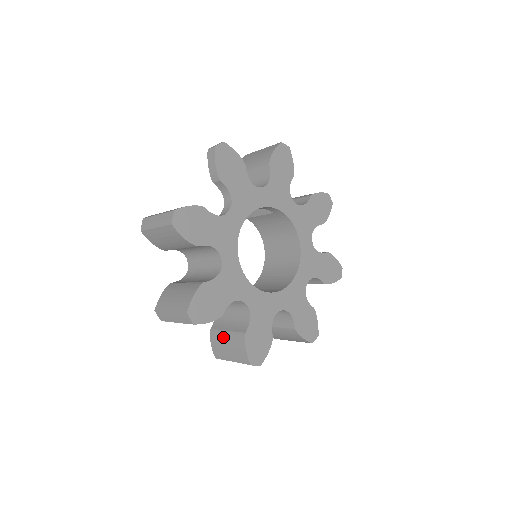
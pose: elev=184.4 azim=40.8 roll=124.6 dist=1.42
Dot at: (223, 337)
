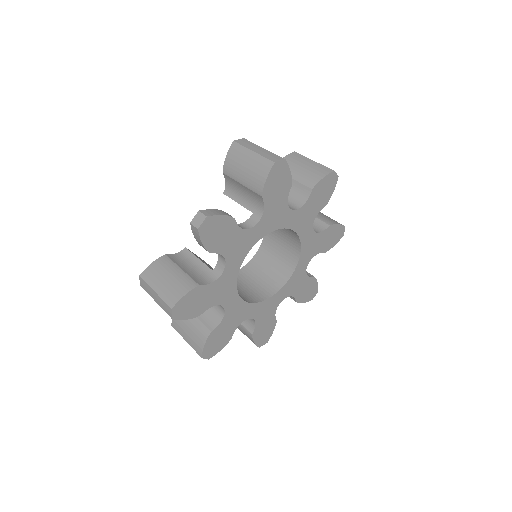
Dot at: occluded
